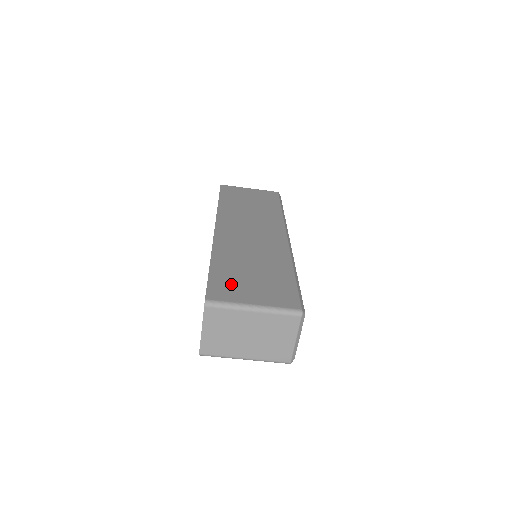
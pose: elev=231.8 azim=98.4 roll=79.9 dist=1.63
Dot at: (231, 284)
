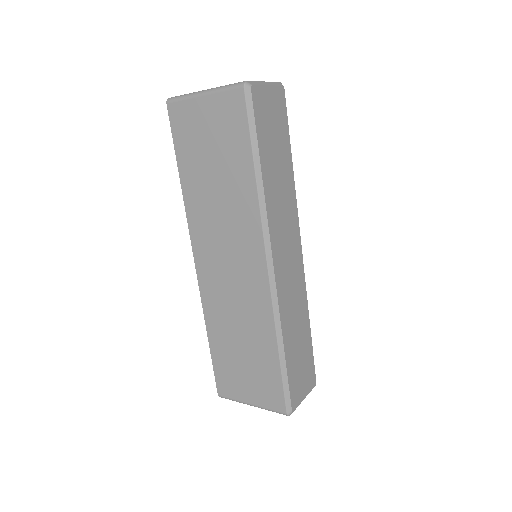
Dot at: (230, 375)
